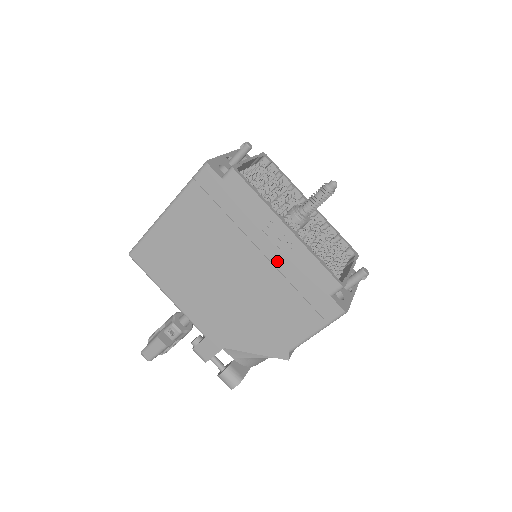
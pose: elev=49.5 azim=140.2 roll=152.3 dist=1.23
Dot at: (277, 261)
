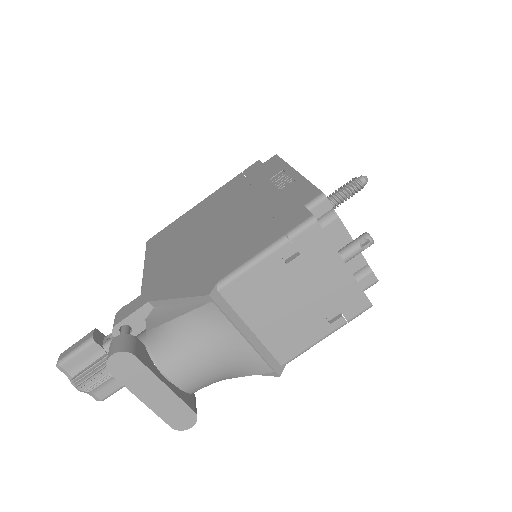
Dot at: (268, 197)
